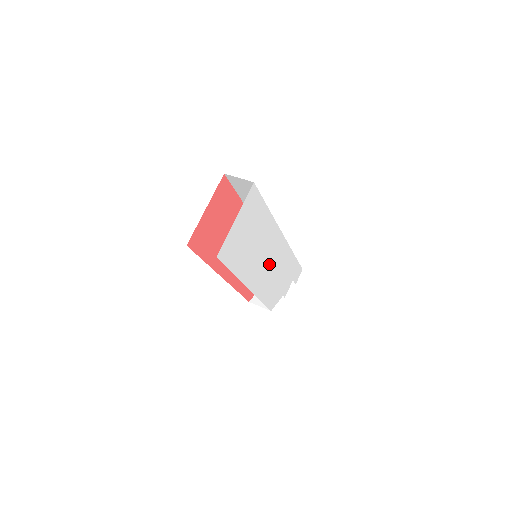
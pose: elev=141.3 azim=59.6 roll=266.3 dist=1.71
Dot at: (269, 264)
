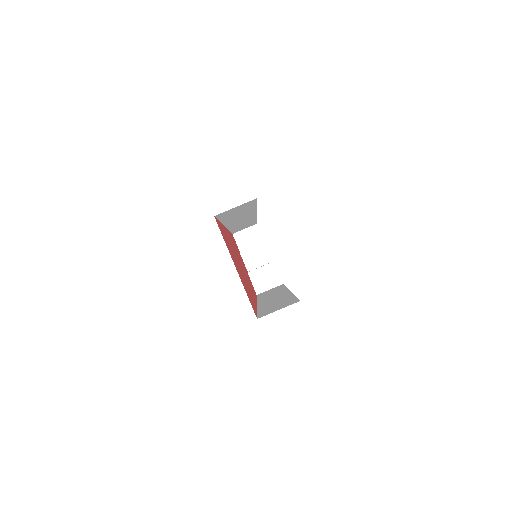
Dot at: occluded
